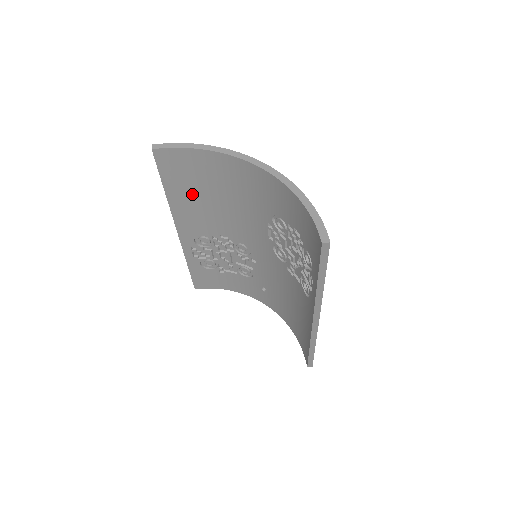
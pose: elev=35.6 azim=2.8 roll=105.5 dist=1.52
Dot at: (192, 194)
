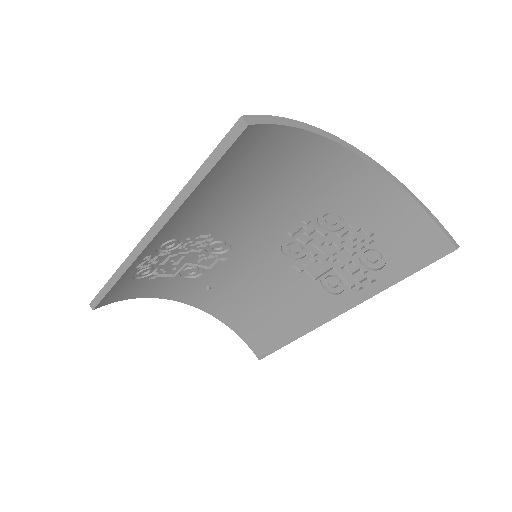
Dot at: (223, 186)
